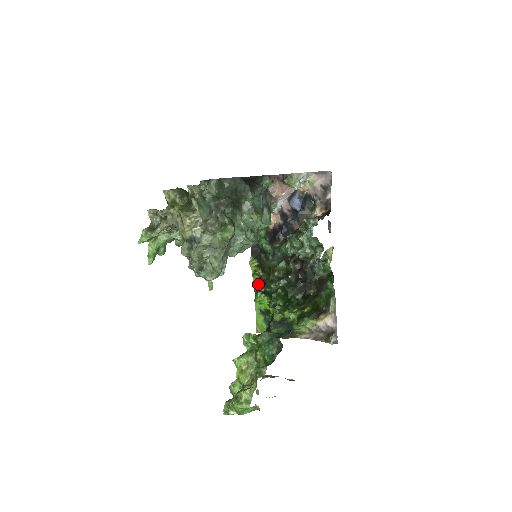
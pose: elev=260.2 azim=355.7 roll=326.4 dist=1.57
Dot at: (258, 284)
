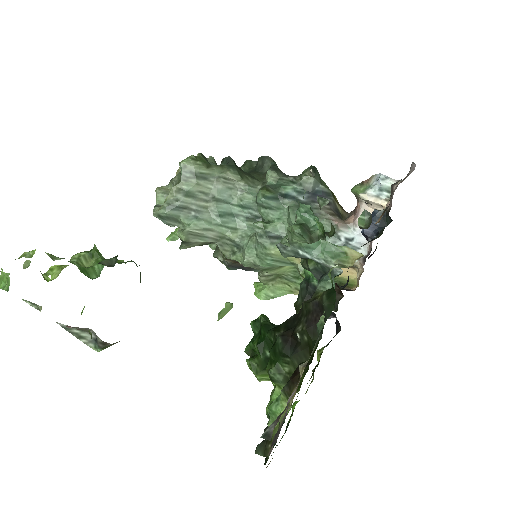
Dot at: (310, 383)
